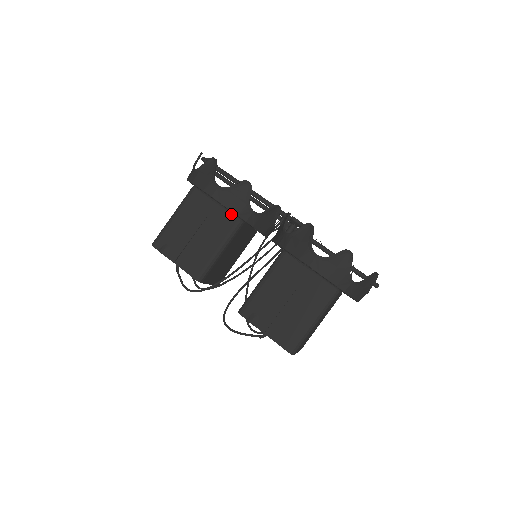
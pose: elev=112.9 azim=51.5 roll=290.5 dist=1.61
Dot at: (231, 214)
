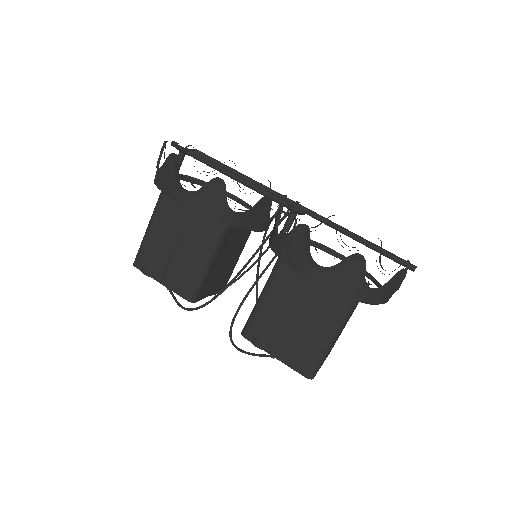
Dot at: occluded
